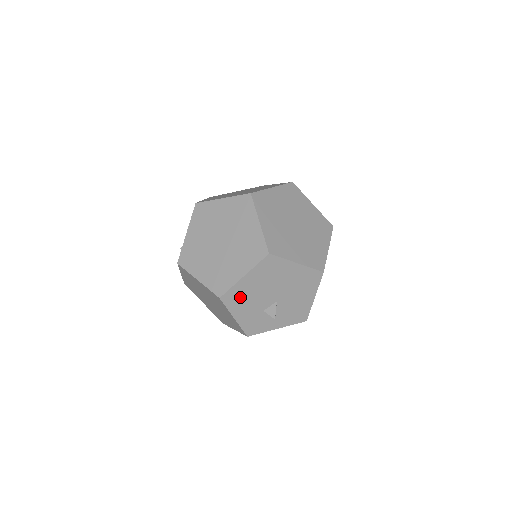
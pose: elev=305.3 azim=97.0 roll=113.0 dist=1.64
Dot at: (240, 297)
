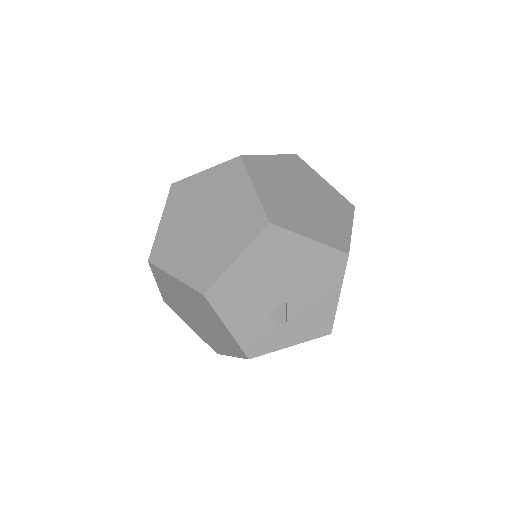
Dot at: (233, 294)
